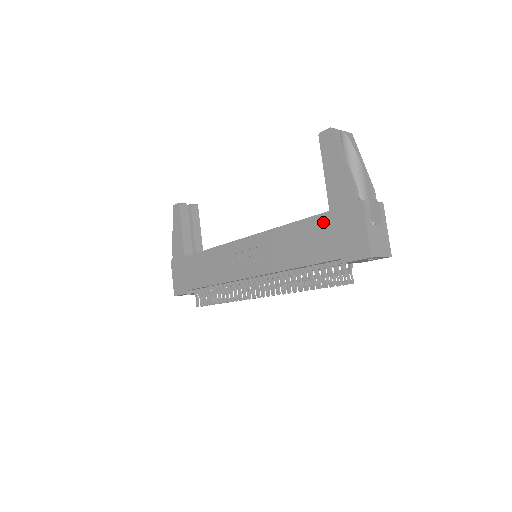
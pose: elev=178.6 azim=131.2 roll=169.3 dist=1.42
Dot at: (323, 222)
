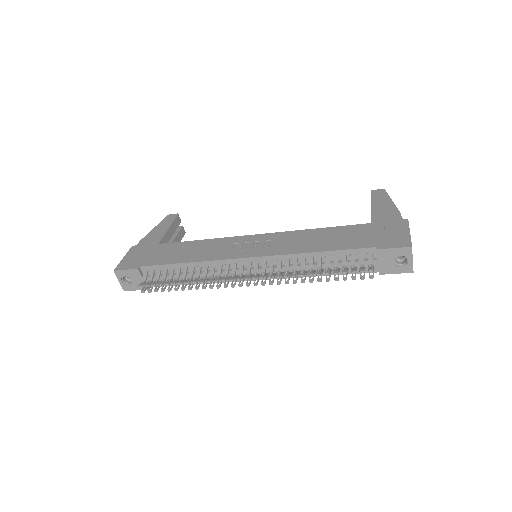
Dot at: (362, 228)
